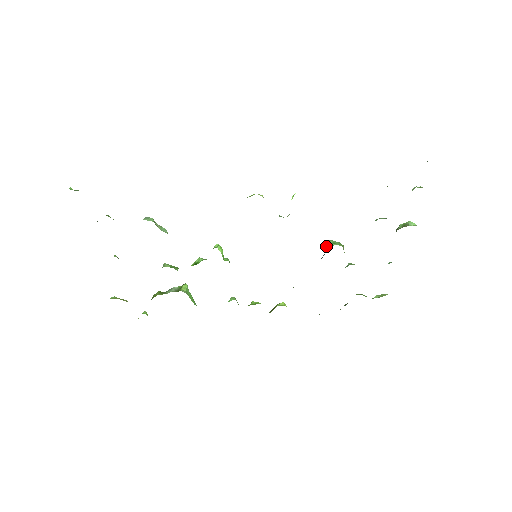
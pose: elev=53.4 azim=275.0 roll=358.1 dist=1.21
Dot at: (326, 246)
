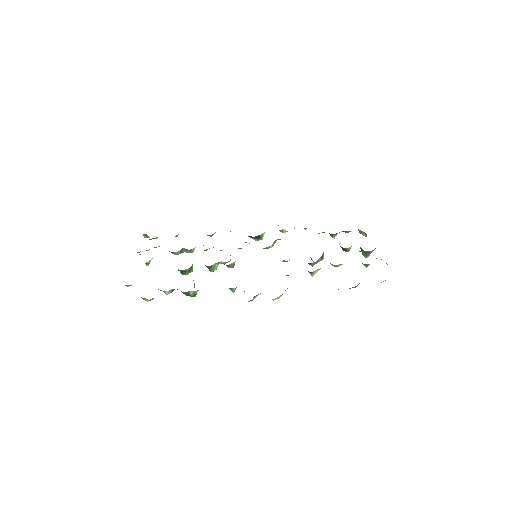
Dot at: occluded
